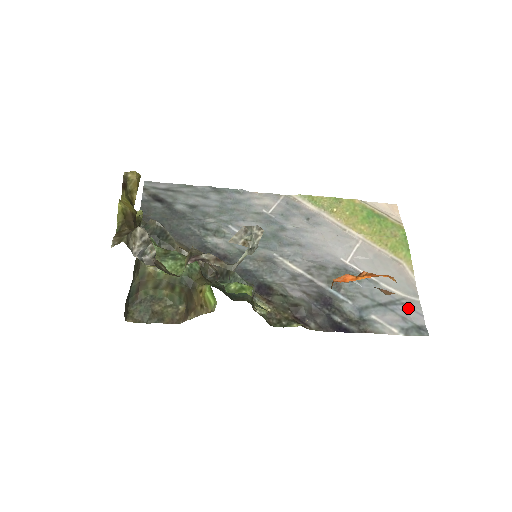
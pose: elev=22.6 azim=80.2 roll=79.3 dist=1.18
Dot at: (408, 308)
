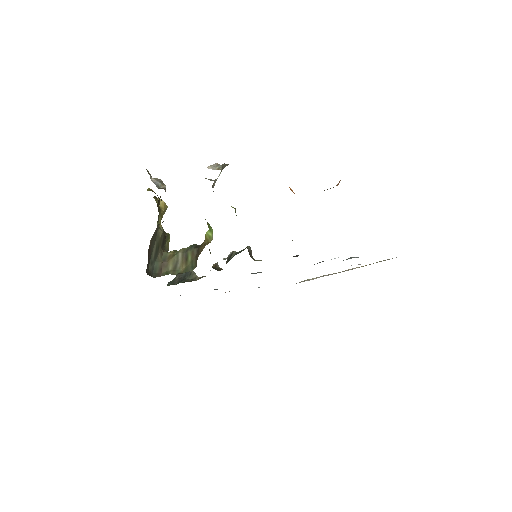
Dot at: occluded
